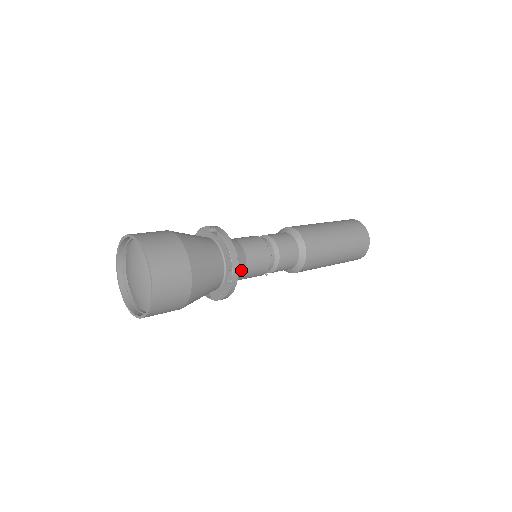
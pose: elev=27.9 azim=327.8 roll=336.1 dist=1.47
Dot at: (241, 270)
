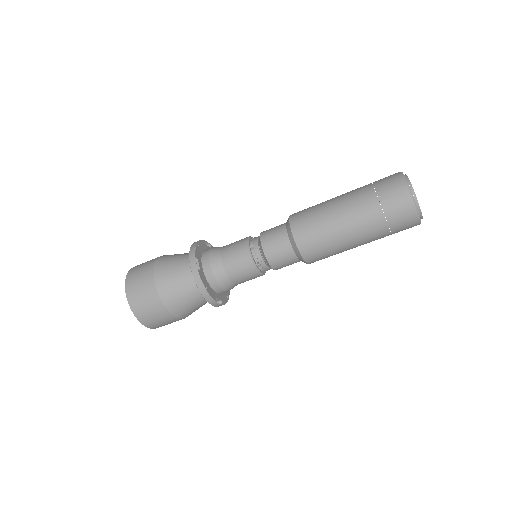
Dot at: (215, 263)
